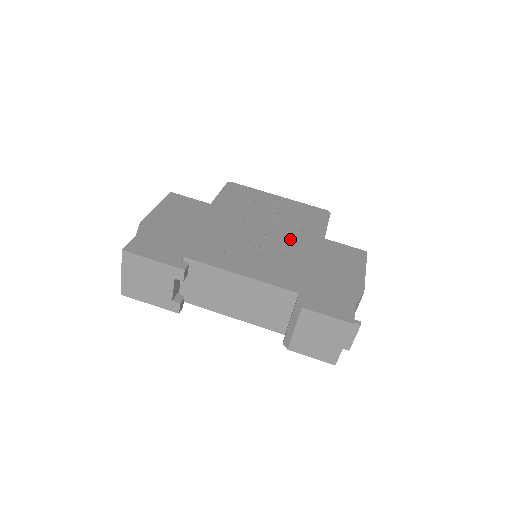
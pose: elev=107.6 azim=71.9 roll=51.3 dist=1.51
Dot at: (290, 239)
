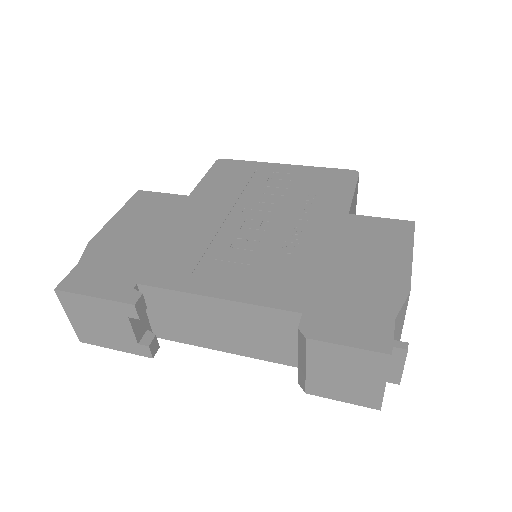
Dot at: (296, 225)
